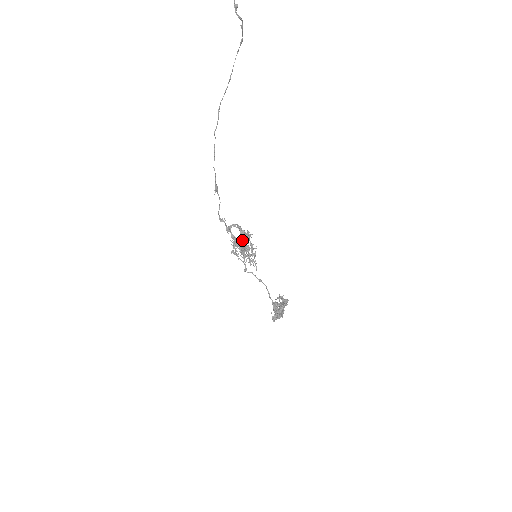
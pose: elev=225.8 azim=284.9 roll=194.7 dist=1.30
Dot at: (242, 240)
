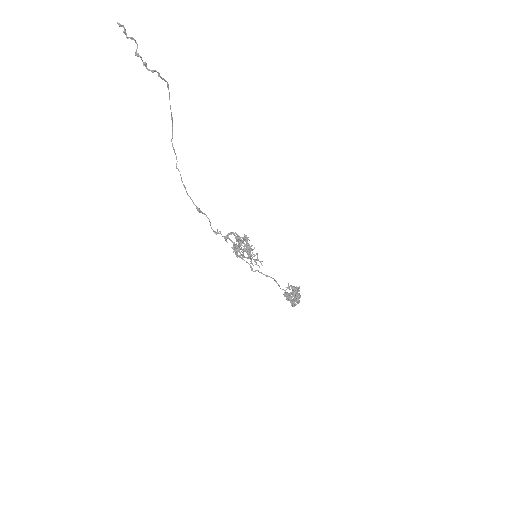
Dot at: (241, 244)
